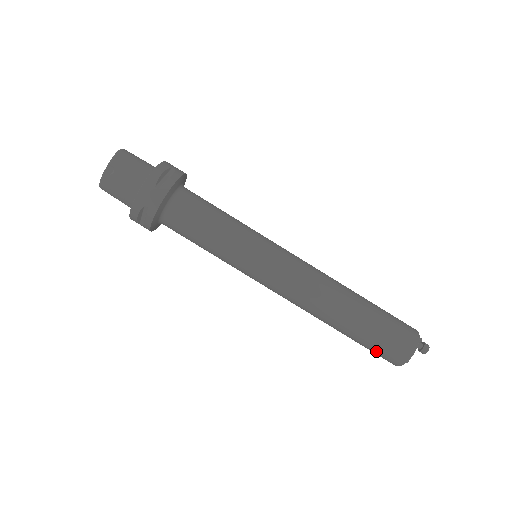
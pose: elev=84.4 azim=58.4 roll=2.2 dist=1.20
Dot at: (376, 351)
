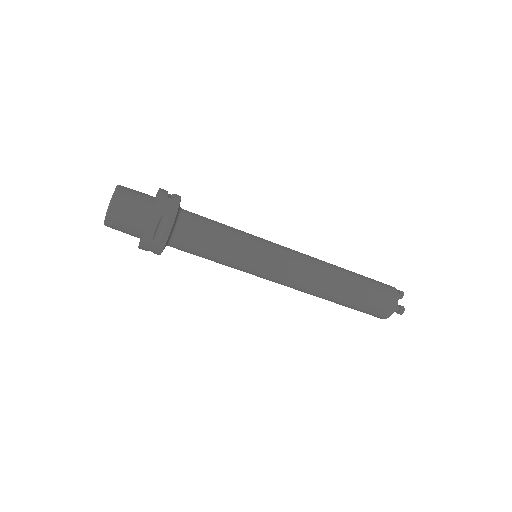
Dot at: occluded
